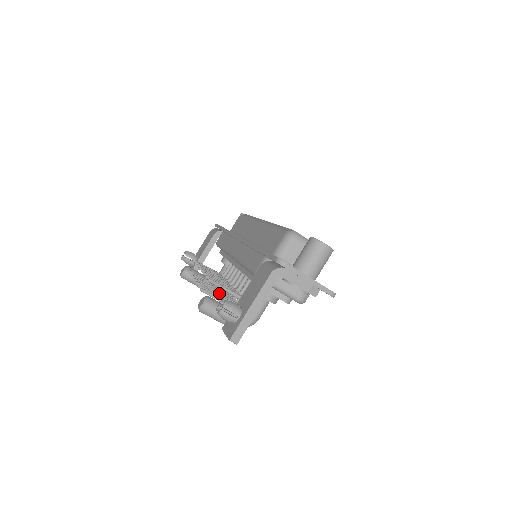
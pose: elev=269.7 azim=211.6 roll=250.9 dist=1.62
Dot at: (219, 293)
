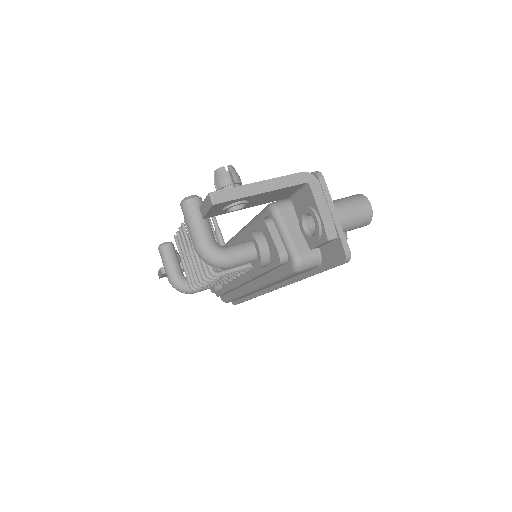
Dot at: occluded
